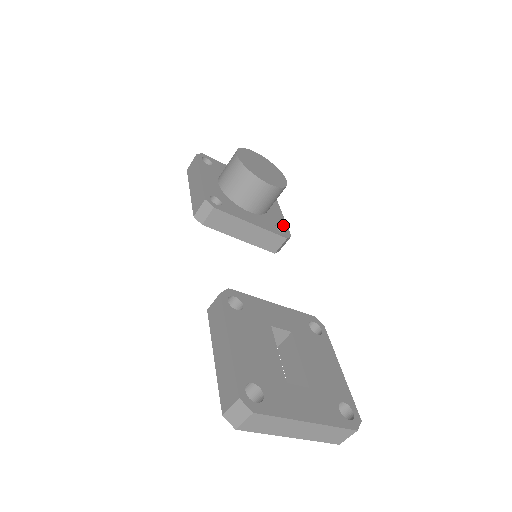
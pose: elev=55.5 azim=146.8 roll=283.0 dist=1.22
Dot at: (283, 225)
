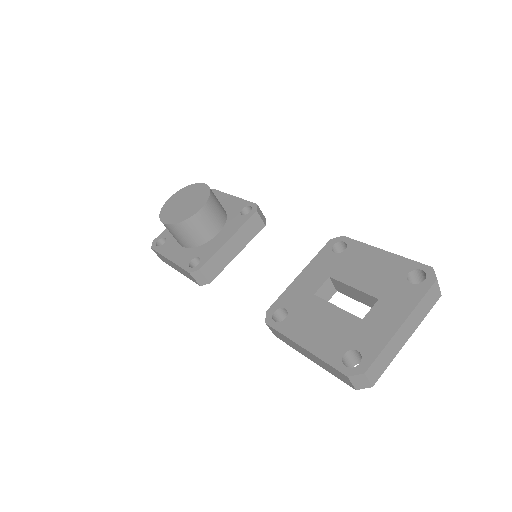
Dot at: (244, 205)
